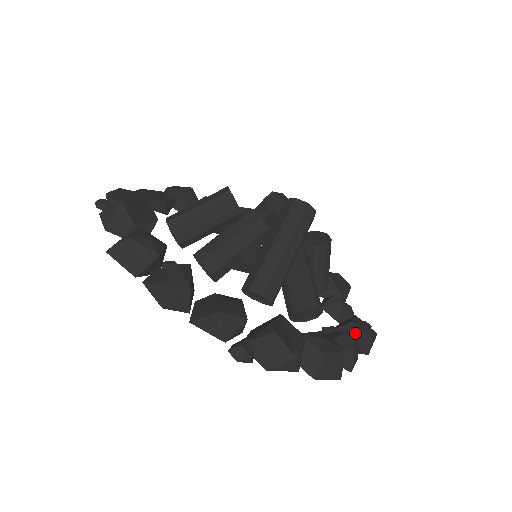
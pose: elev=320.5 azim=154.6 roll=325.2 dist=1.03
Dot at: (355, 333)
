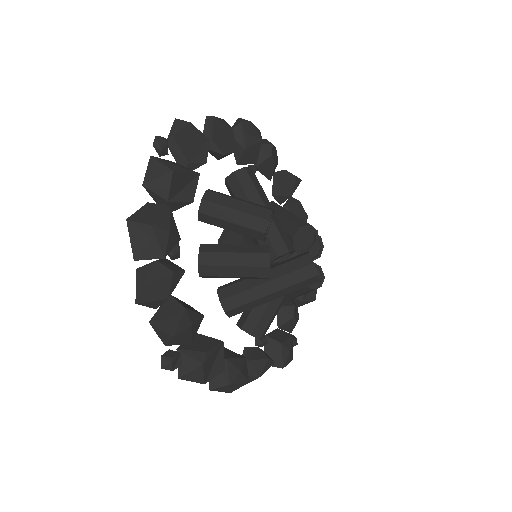
Dot at: (273, 361)
